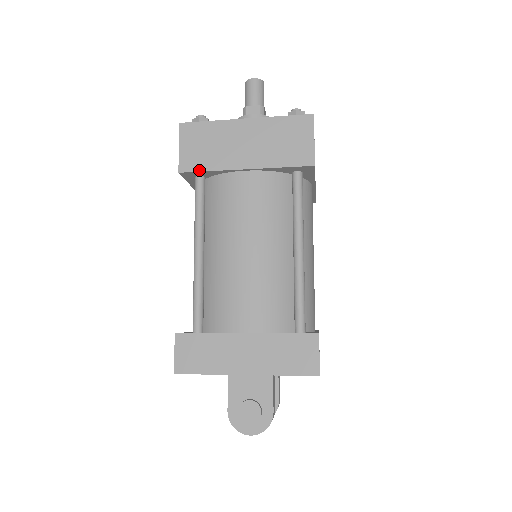
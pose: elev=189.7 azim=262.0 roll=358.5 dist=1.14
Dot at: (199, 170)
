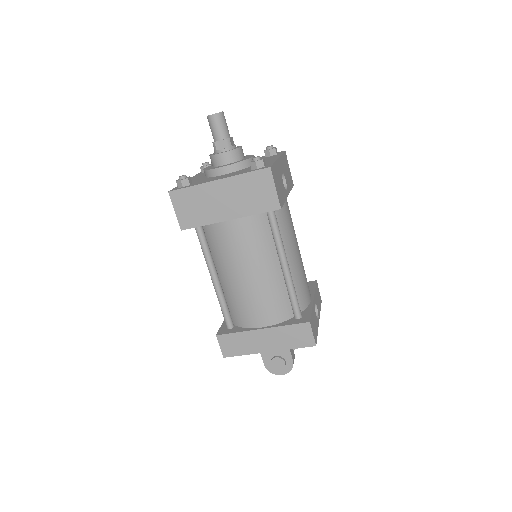
Dot at: (195, 226)
